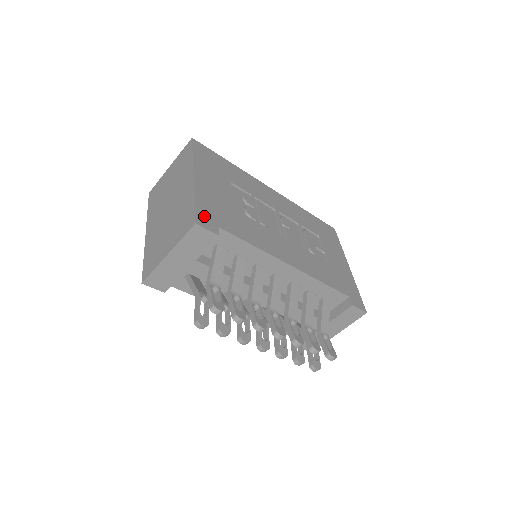
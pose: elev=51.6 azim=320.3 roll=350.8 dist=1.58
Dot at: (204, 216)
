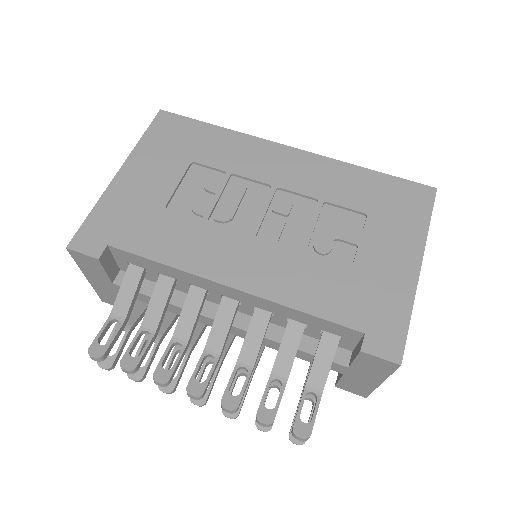
Dot at: (91, 233)
